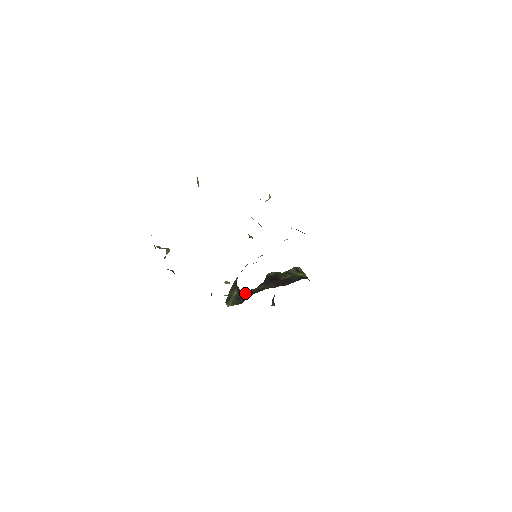
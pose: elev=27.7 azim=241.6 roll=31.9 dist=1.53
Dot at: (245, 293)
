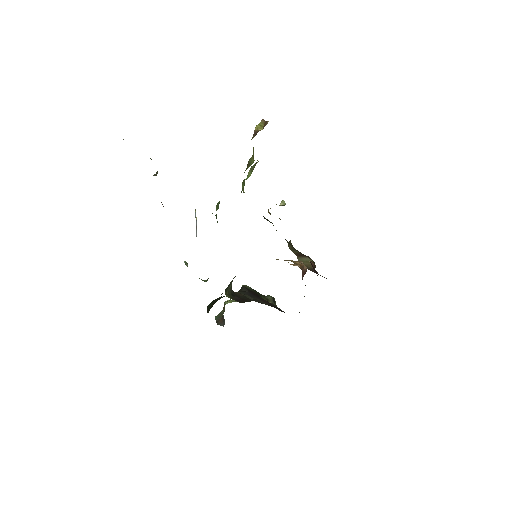
Dot at: occluded
